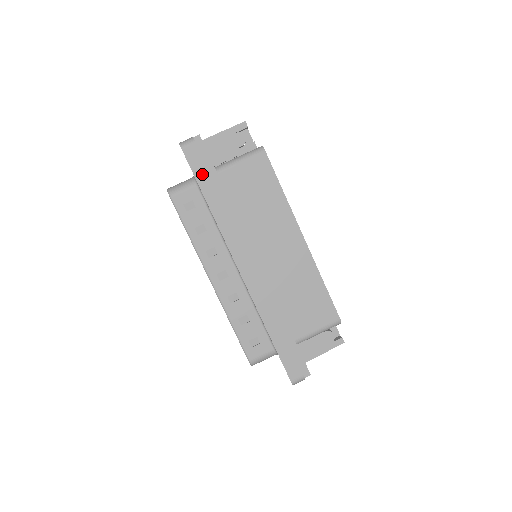
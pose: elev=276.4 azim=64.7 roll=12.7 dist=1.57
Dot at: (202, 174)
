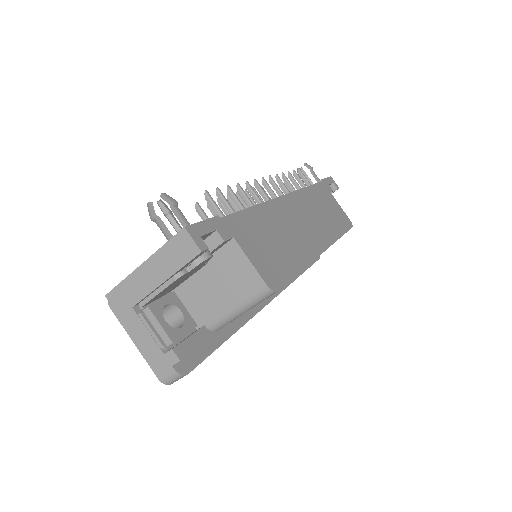
Dot at: occluded
